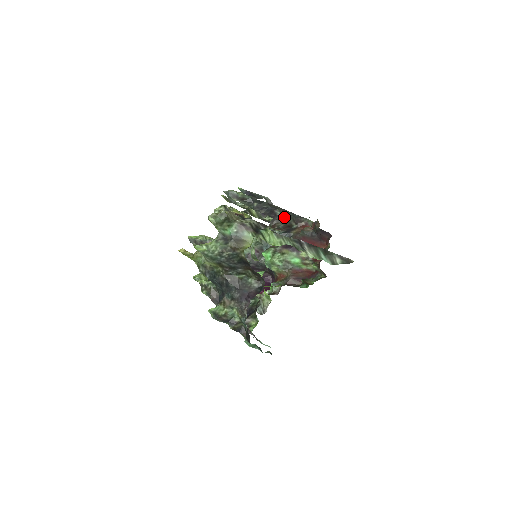
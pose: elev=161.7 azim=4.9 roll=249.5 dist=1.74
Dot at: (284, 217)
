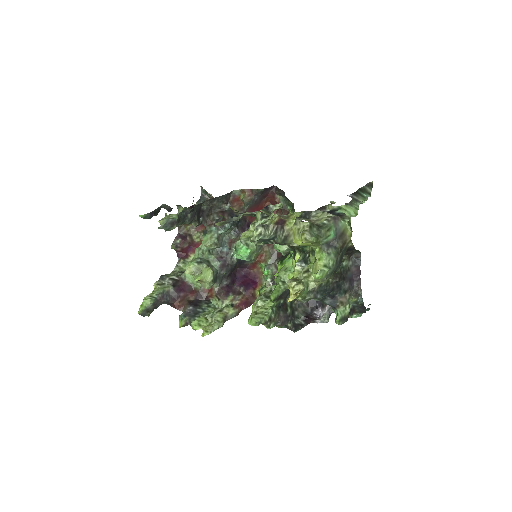
Dot at: (211, 207)
